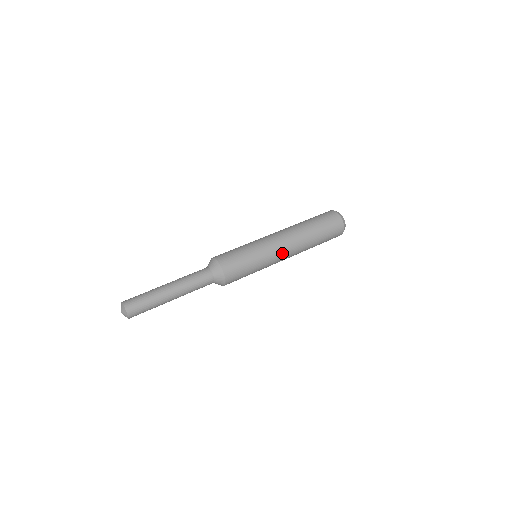
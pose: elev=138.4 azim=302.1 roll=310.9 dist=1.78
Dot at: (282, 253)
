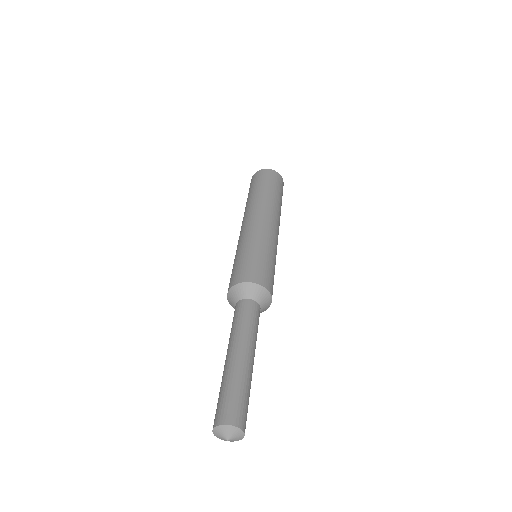
Dot at: (276, 232)
